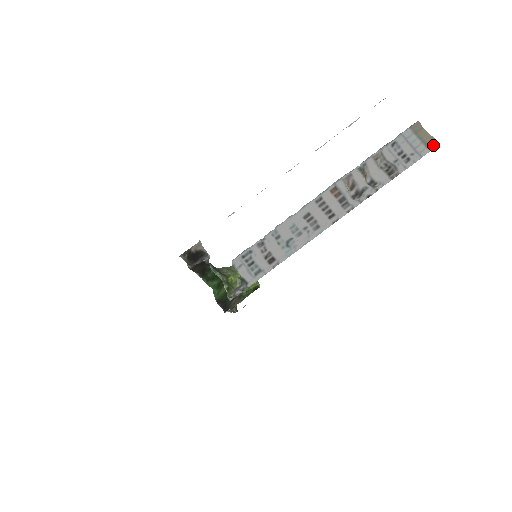
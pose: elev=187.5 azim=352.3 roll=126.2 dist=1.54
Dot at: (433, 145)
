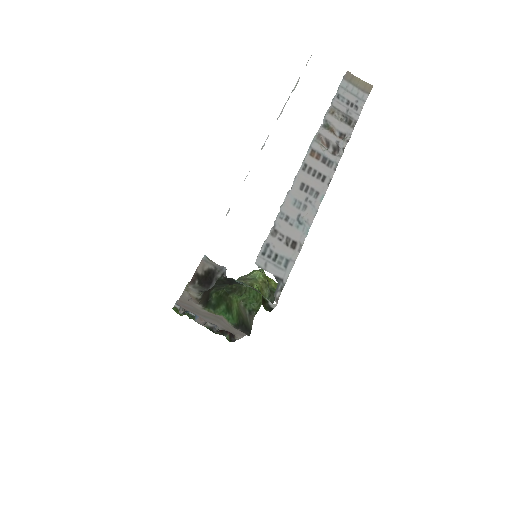
Dot at: (368, 89)
